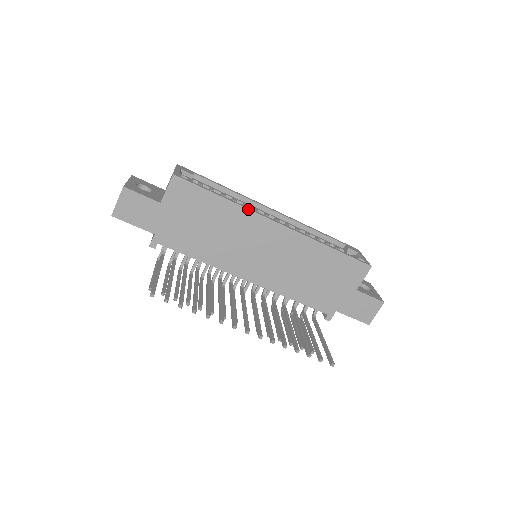
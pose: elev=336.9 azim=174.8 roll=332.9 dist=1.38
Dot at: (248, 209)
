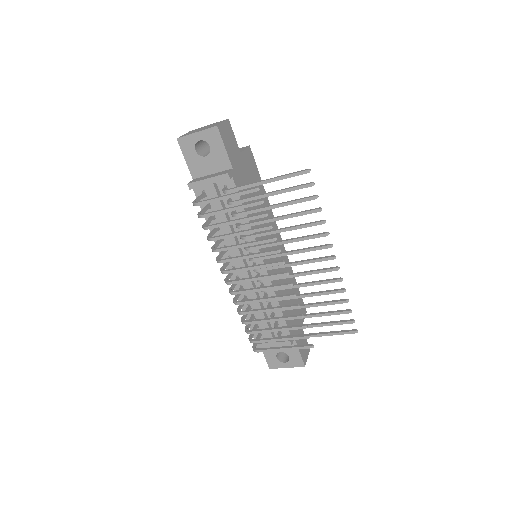
Dot at: (271, 209)
